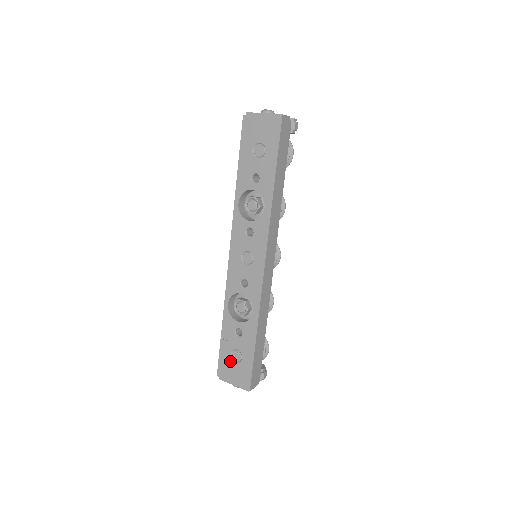
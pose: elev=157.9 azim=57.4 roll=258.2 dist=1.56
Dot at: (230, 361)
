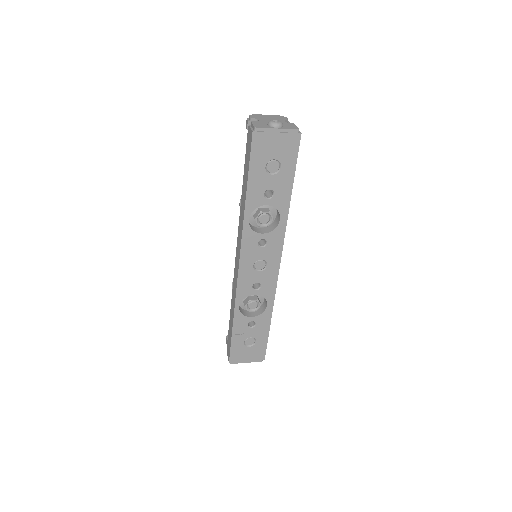
Dot at: (243, 348)
